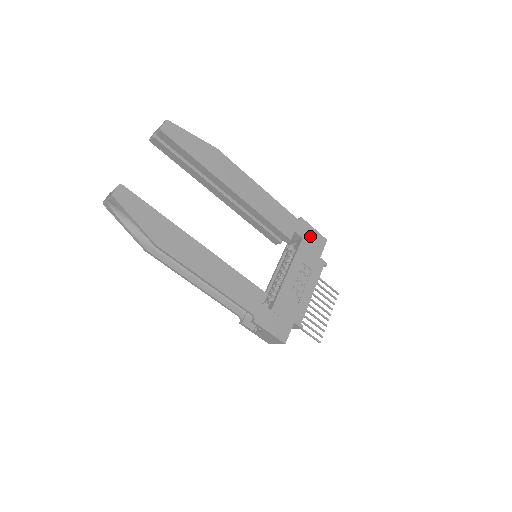
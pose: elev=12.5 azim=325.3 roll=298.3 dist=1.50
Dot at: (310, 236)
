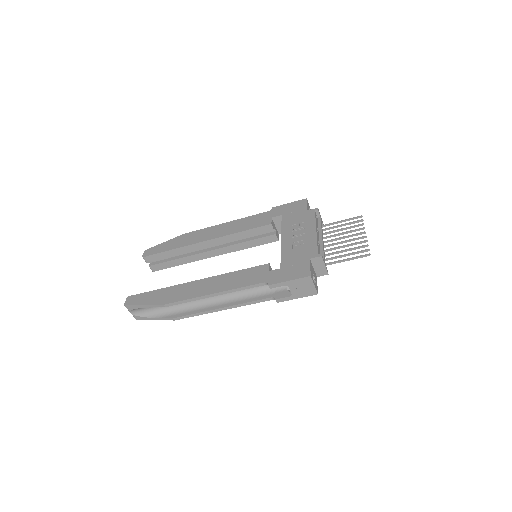
Dot at: (288, 209)
